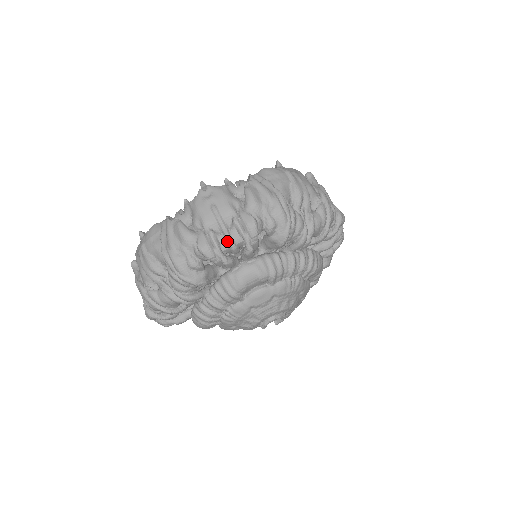
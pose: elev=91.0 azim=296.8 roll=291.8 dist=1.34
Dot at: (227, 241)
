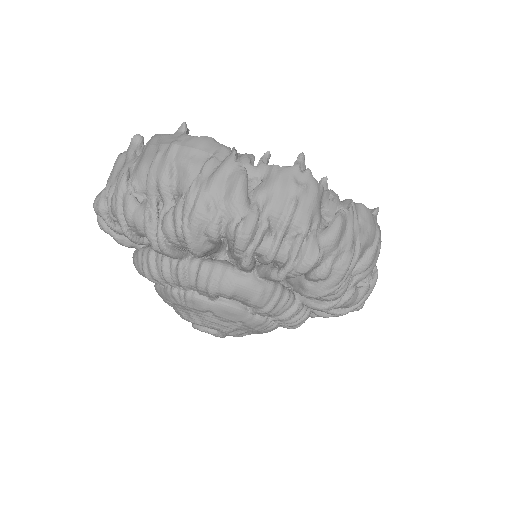
Dot at: (271, 248)
